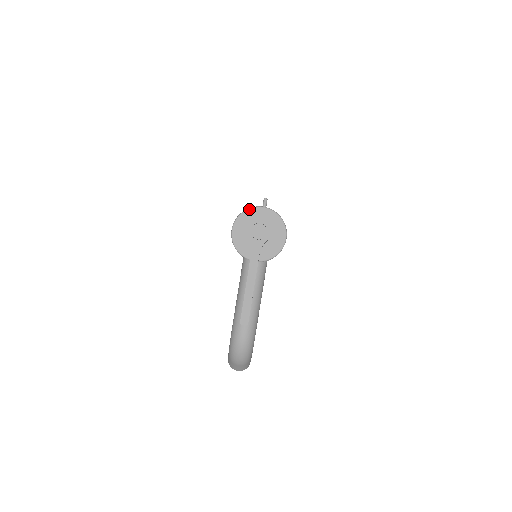
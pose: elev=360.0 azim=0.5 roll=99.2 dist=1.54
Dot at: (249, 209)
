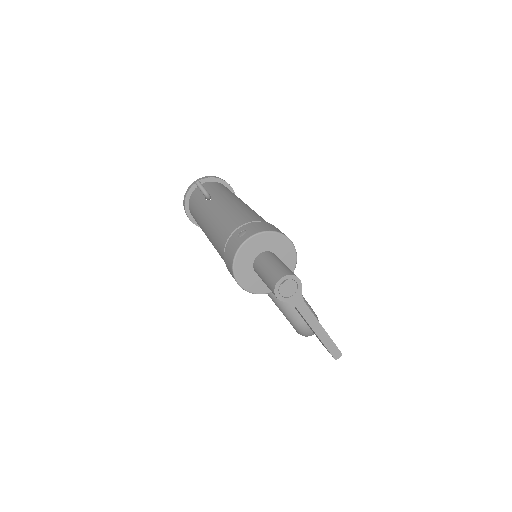
Dot at: (237, 254)
